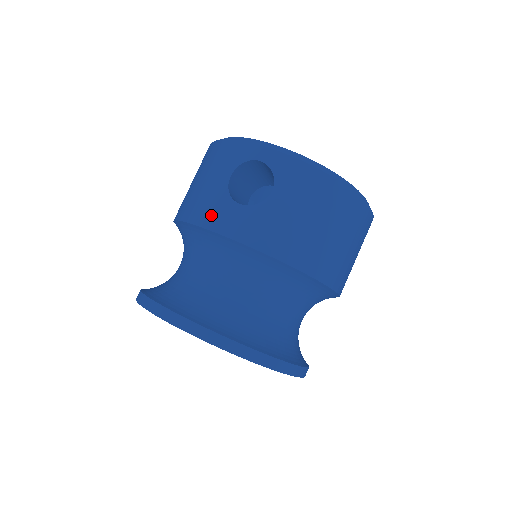
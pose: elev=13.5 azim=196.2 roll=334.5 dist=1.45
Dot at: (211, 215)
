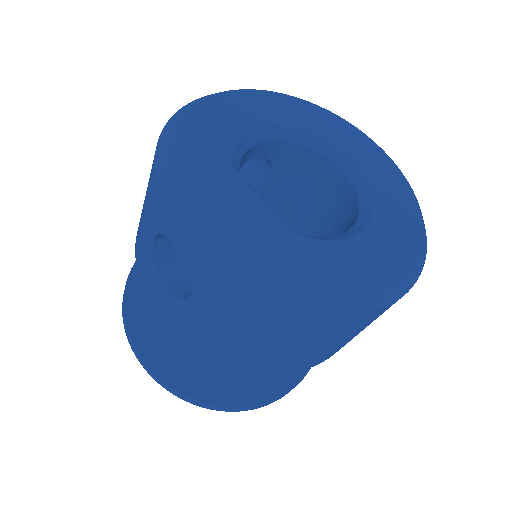
Dot at: (143, 273)
